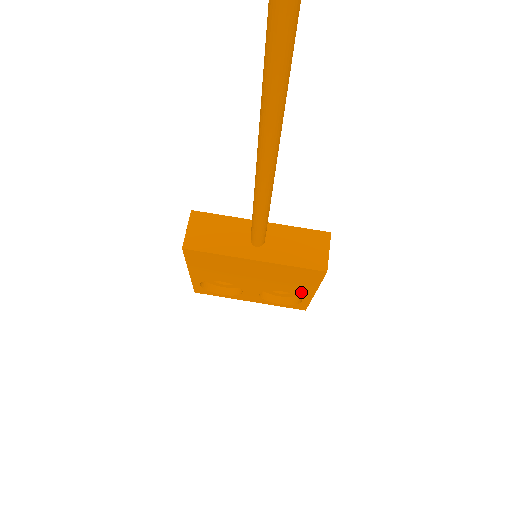
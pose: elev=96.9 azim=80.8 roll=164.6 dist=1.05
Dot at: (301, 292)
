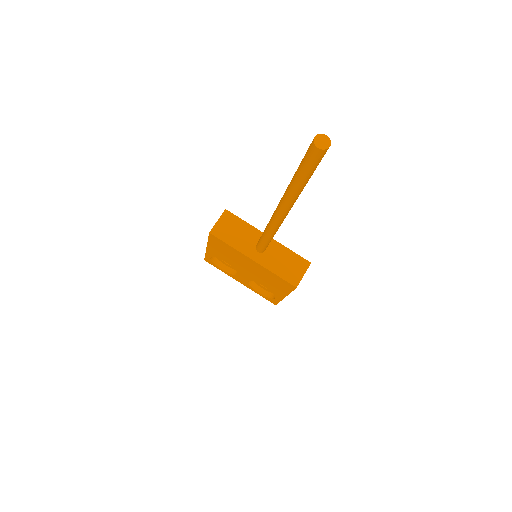
Dot at: (276, 292)
